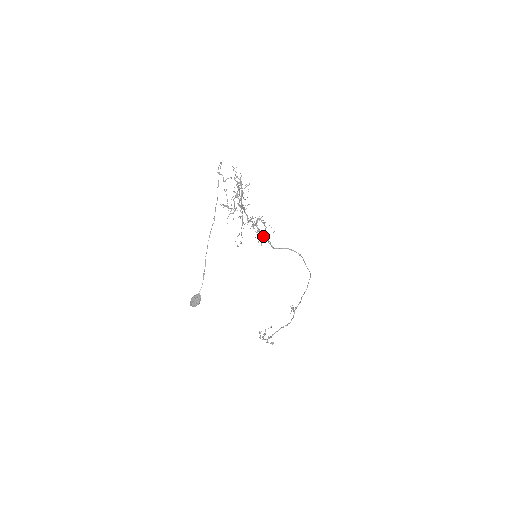
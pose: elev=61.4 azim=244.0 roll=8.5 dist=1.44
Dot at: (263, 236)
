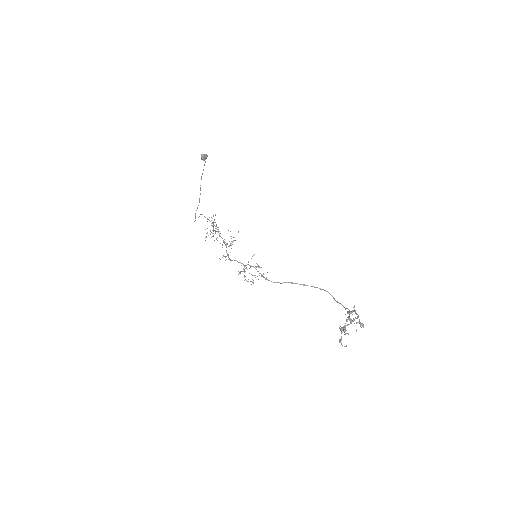
Dot at: (253, 255)
